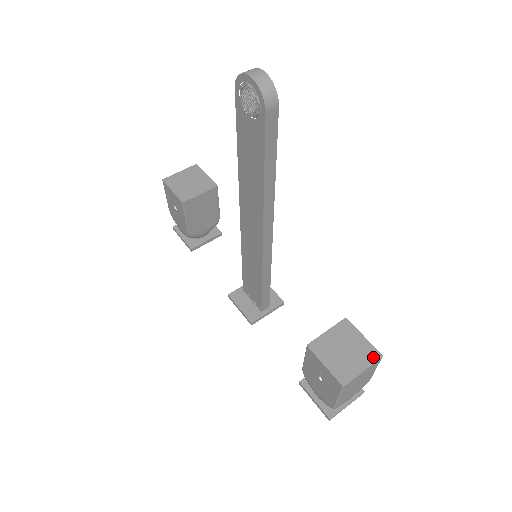
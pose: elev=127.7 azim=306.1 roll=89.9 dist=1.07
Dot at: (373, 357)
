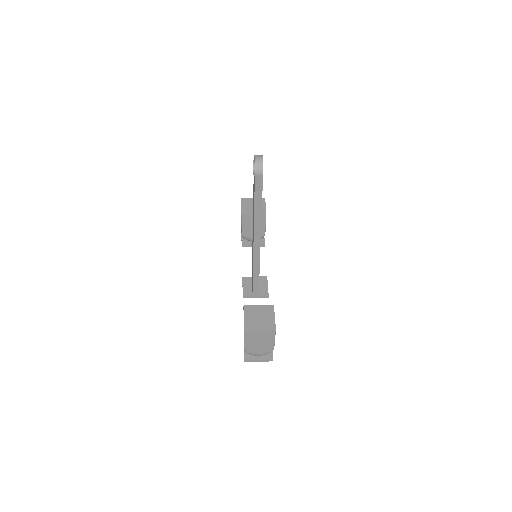
Dot at: (270, 328)
